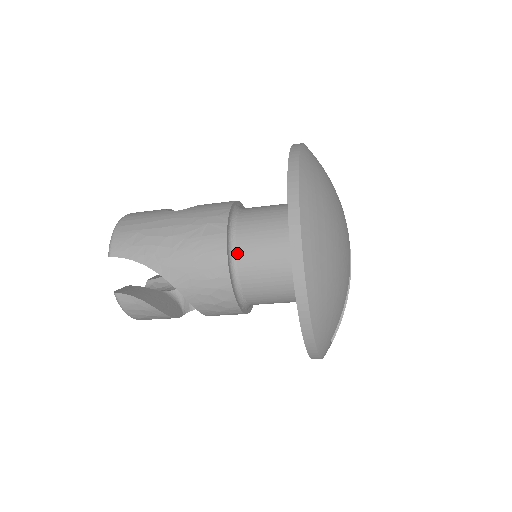
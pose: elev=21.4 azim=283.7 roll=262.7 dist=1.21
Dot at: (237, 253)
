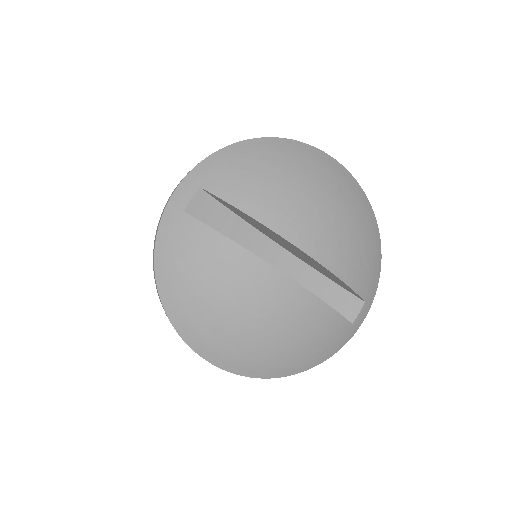
Dot at: occluded
